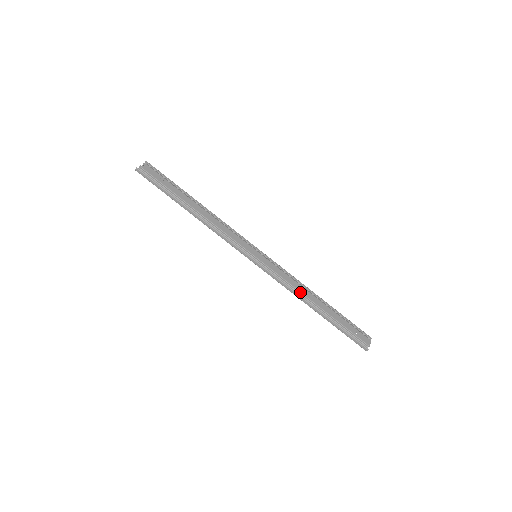
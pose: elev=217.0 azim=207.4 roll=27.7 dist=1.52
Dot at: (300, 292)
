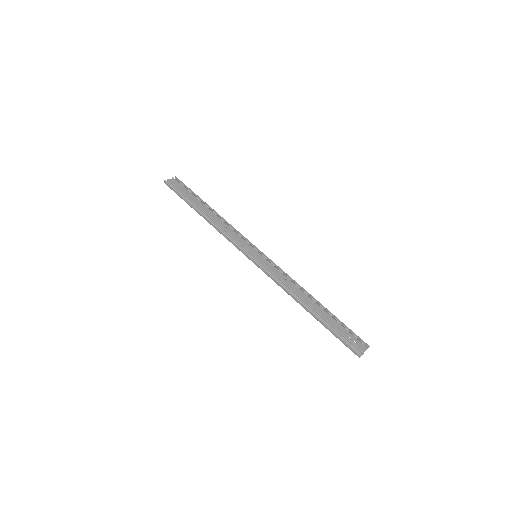
Dot at: (293, 291)
